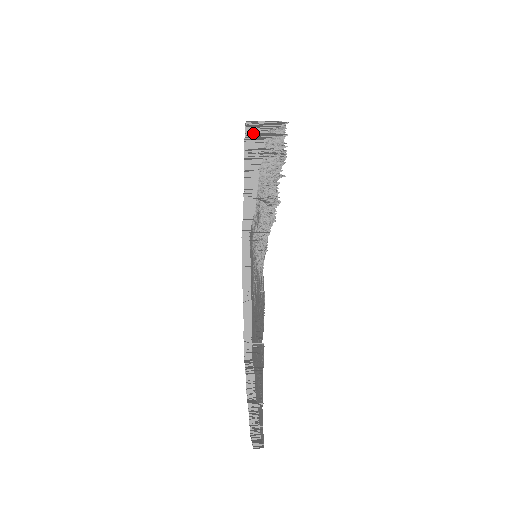
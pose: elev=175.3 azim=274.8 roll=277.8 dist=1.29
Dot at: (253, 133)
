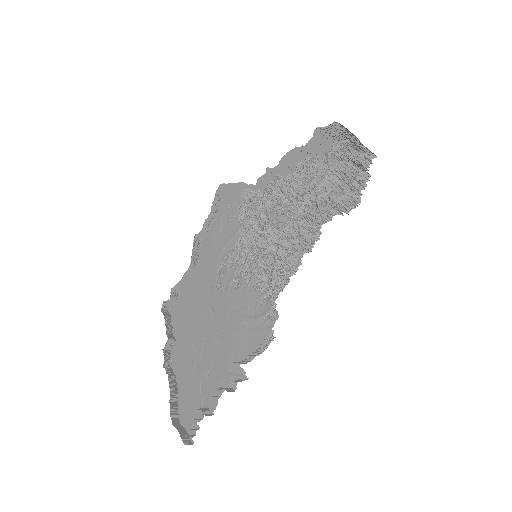
Dot at: occluded
